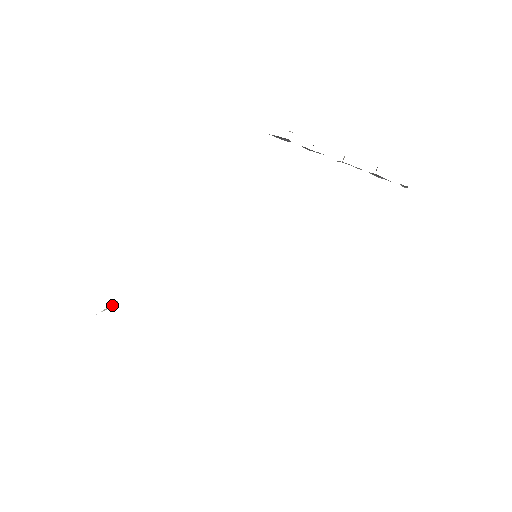
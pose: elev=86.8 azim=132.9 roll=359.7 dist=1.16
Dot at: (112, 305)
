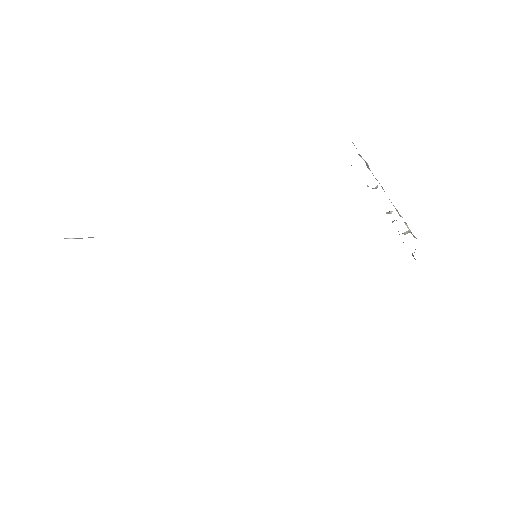
Dot at: (88, 237)
